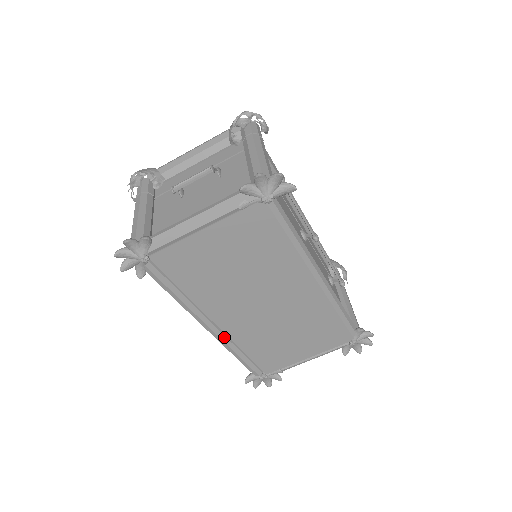
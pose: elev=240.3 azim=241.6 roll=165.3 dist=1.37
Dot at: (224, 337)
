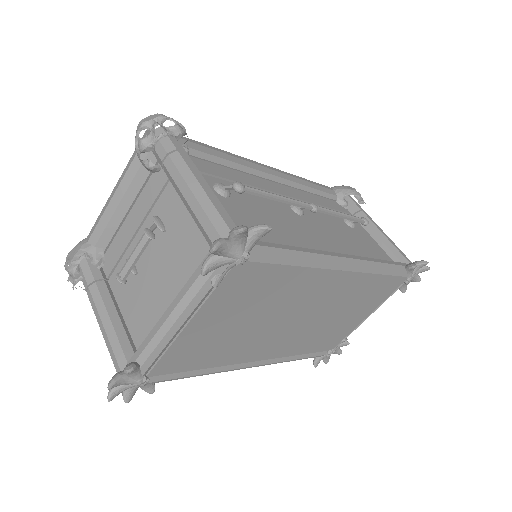
Dot at: (273, 360)
